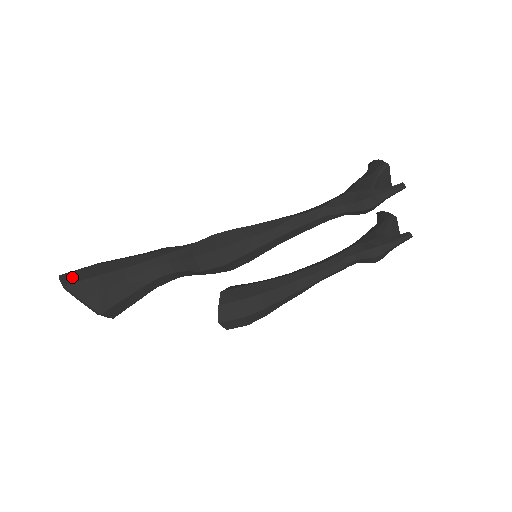
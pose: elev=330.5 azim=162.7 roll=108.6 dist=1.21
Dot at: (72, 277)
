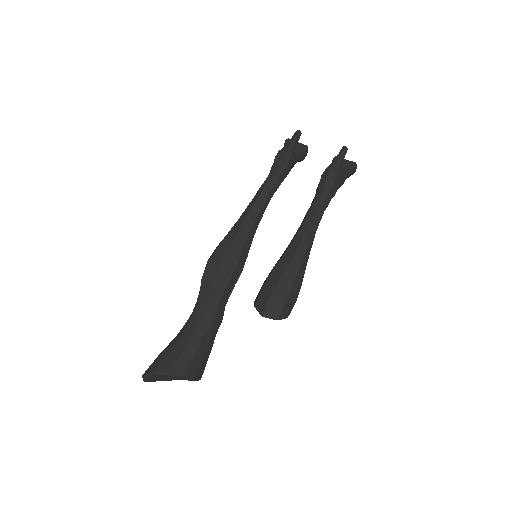
Dot at: occluded
